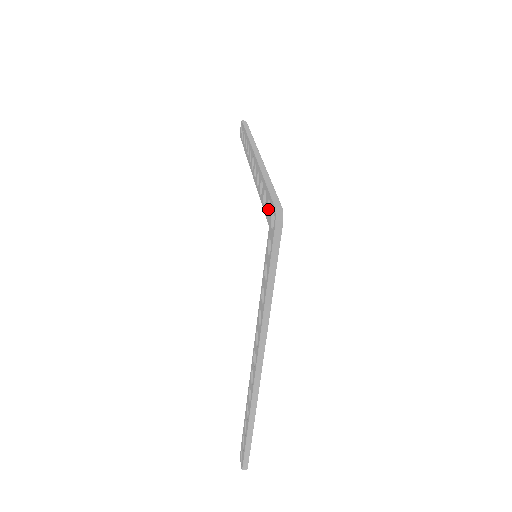
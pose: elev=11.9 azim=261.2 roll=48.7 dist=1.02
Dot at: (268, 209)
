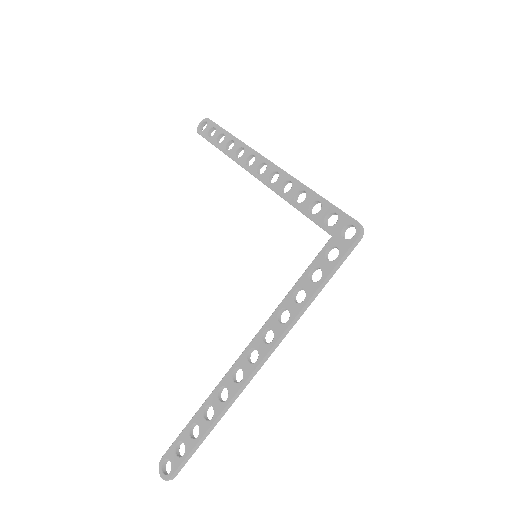
Dot at: (325, 220)
